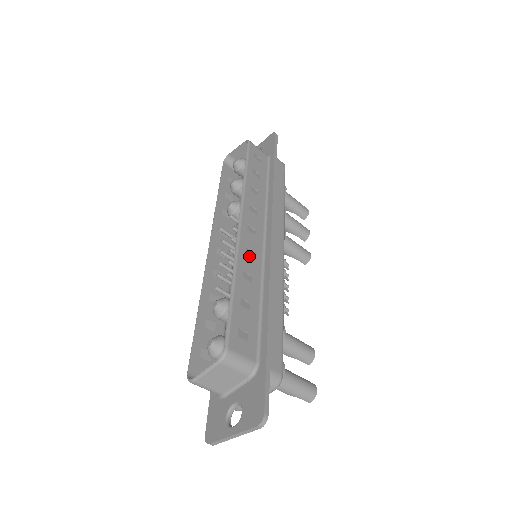
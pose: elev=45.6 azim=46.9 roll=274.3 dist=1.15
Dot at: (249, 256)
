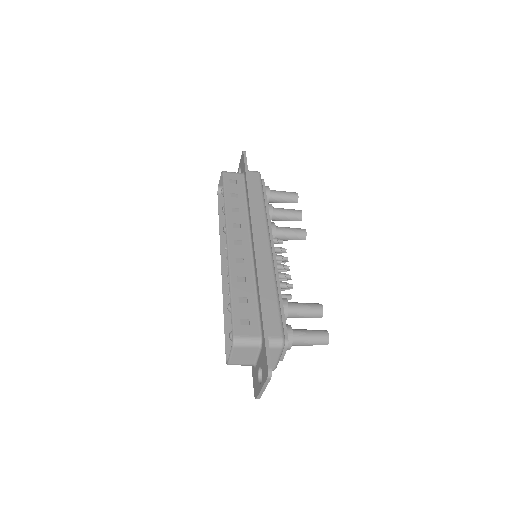
Dot at: (240, 264)
